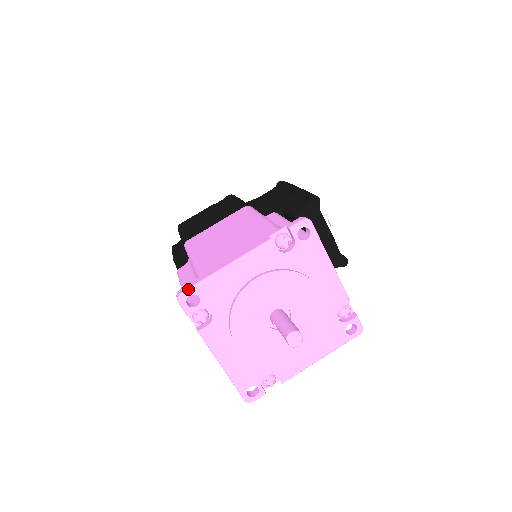
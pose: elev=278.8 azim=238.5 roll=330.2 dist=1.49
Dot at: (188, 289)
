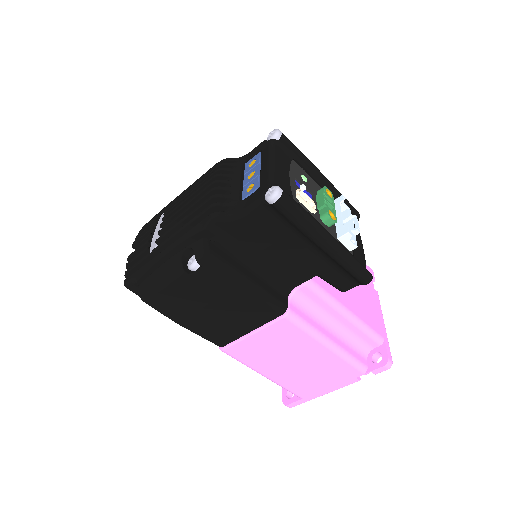
Dot at: occluded
